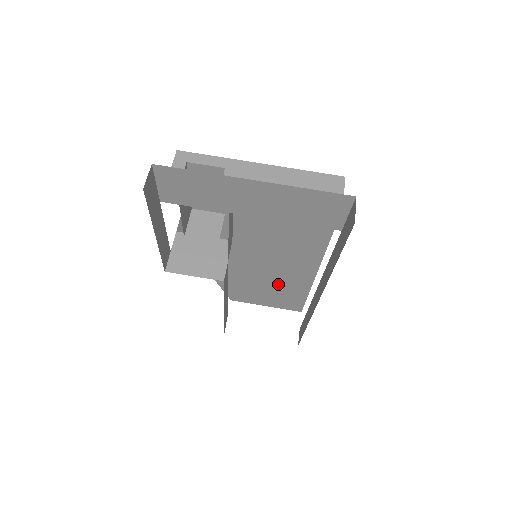
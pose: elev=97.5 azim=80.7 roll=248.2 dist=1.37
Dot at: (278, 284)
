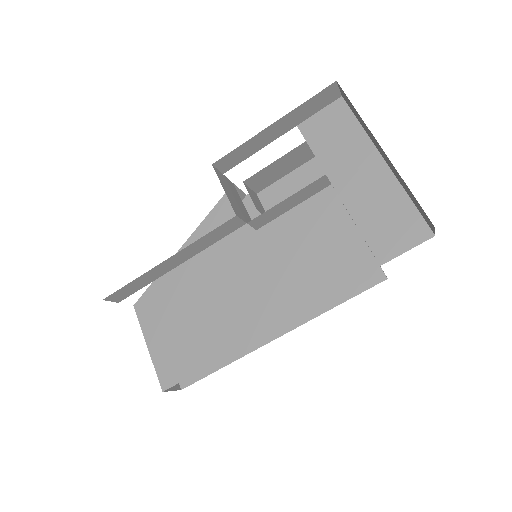
Dot at: (207, 322)
